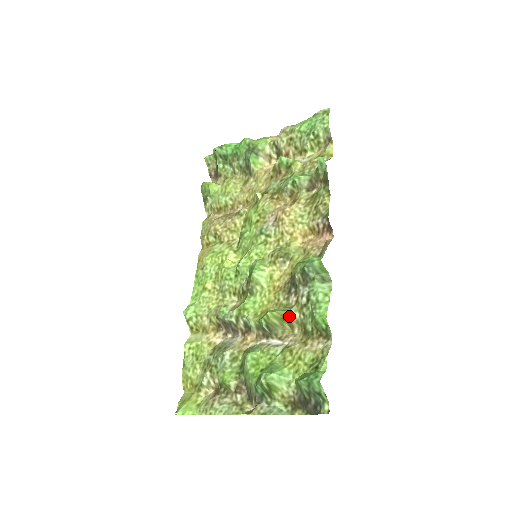
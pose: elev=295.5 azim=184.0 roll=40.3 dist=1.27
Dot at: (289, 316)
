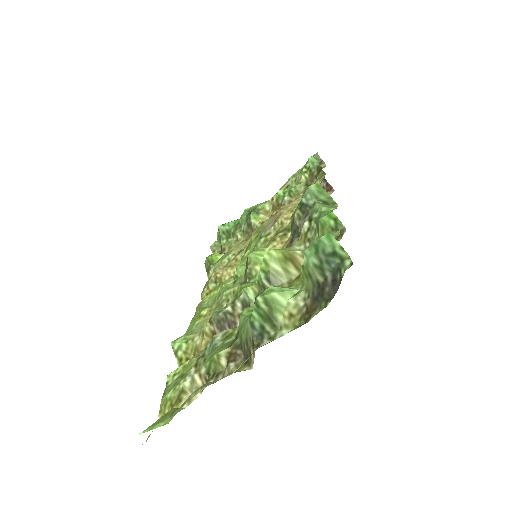
Dot at: (291, 250)
